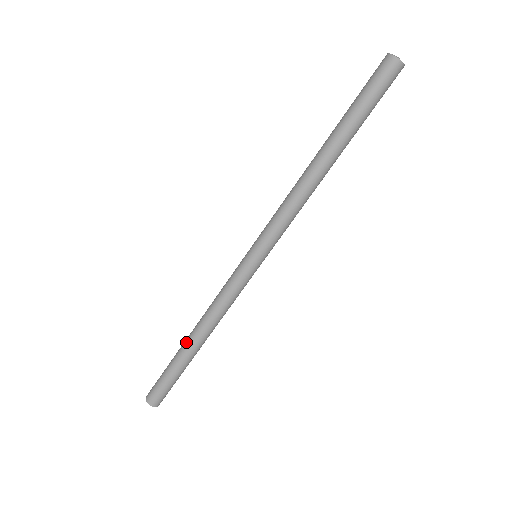
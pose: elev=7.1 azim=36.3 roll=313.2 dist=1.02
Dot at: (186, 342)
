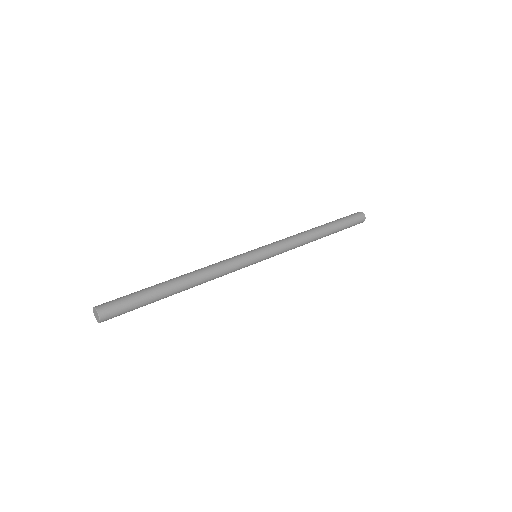
Dot at: (174, 280)
